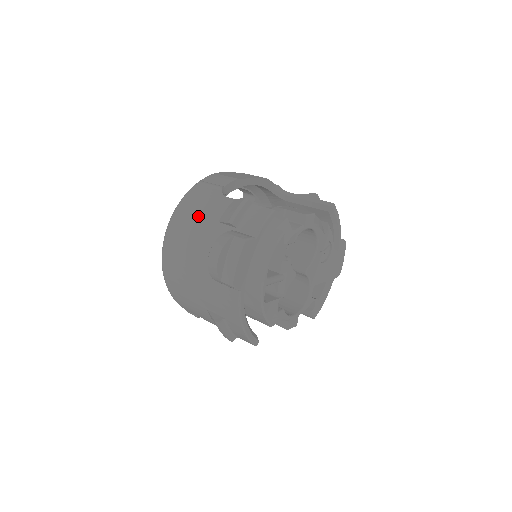
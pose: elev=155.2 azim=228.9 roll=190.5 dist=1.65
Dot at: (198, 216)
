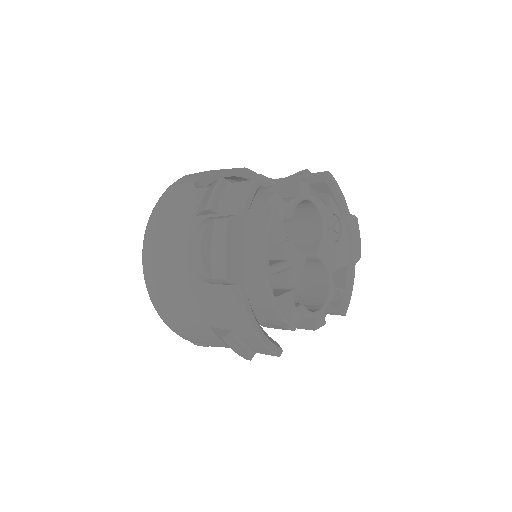
Dot at: (173, 219)
